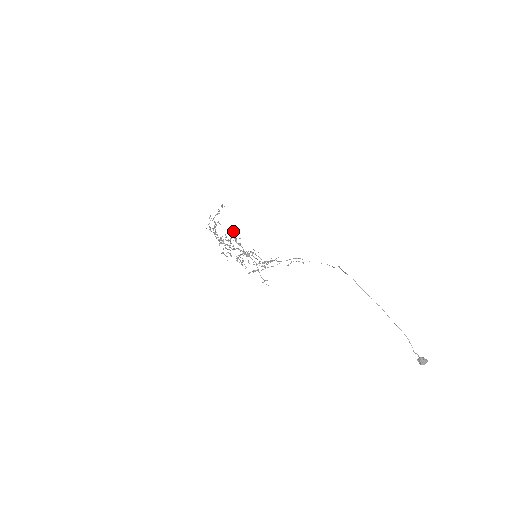
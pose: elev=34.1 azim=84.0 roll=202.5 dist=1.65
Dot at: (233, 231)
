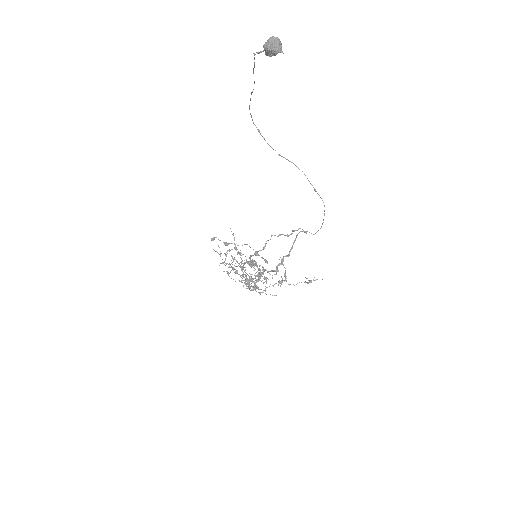
Dot at: occluded
